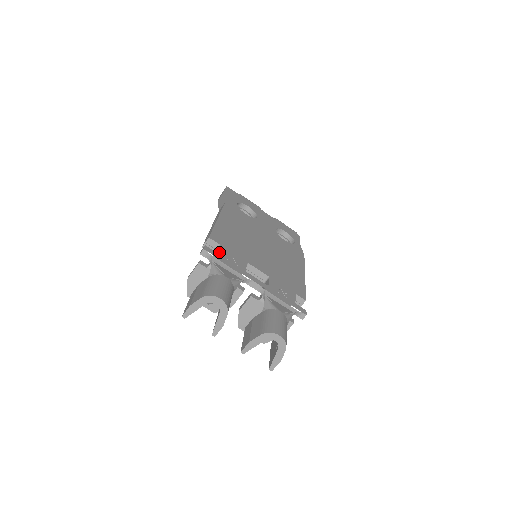
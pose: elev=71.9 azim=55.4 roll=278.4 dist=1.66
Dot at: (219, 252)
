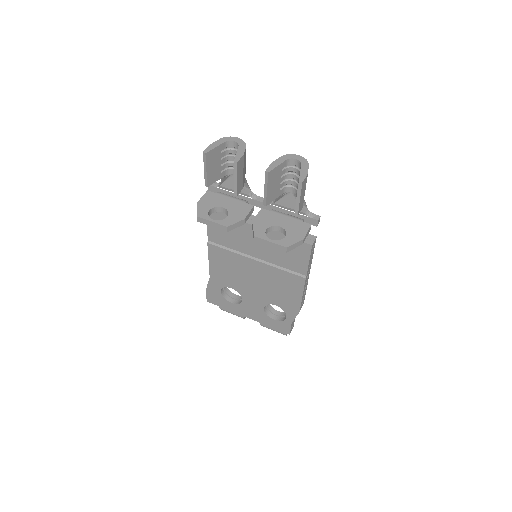
Dot at: occluded
